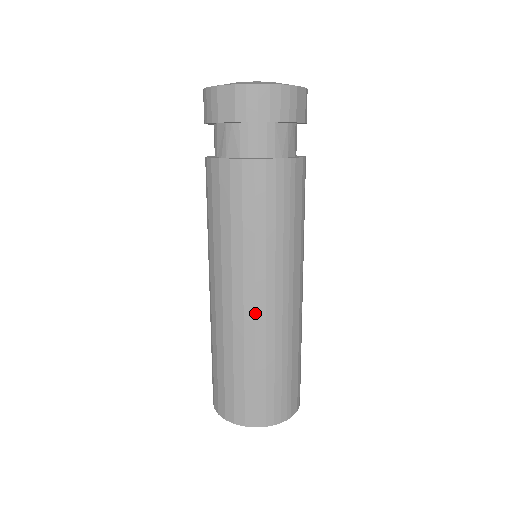
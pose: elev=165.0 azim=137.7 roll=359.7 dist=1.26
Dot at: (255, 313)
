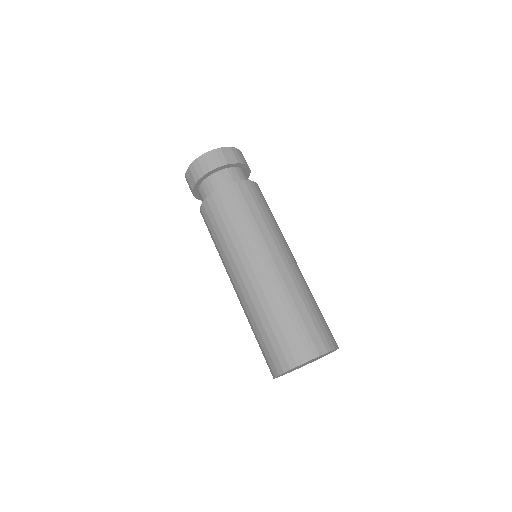
Dot at: (251, 282)
